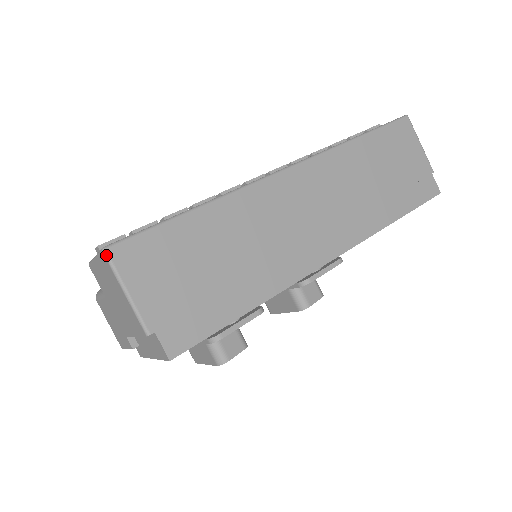
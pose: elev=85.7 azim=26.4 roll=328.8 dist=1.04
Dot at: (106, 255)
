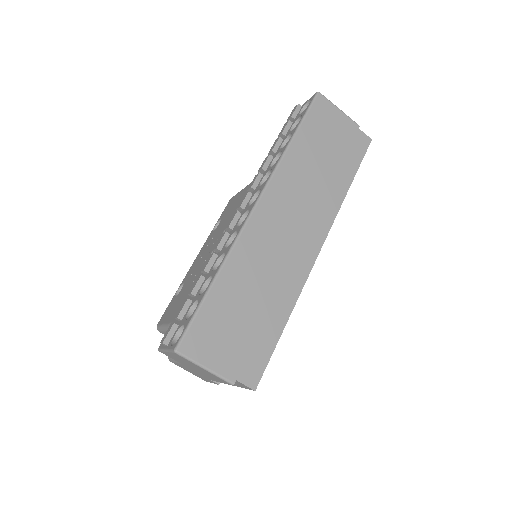
Dot at: (179, 354)
